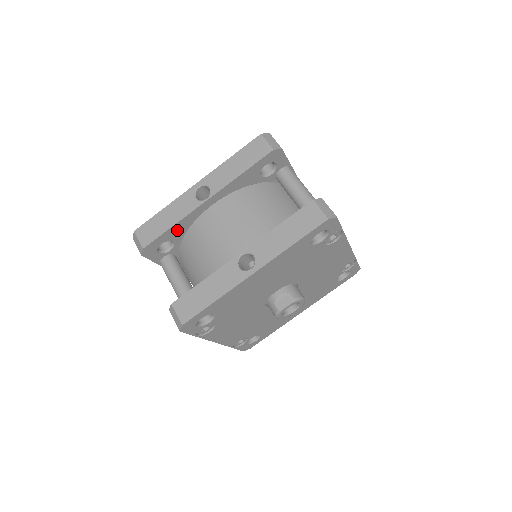
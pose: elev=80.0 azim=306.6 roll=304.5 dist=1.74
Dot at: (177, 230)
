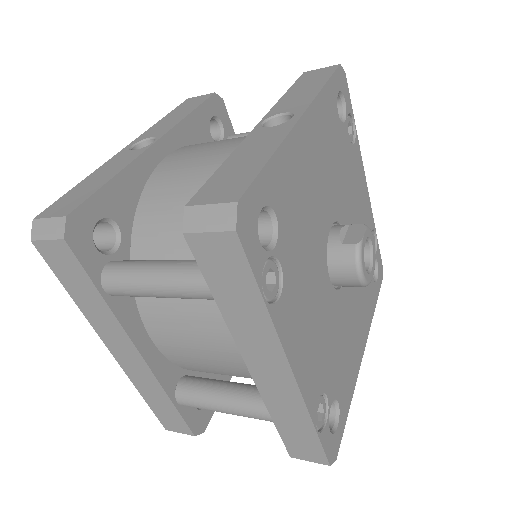
Dot at: (121, 194)
